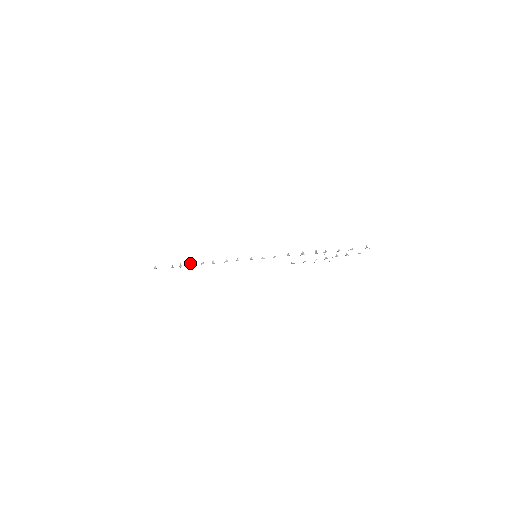
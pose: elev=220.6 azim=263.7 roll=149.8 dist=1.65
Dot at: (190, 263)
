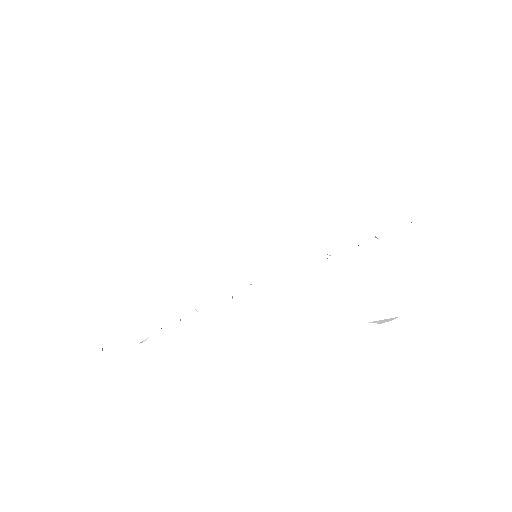
Dot at: occluded
